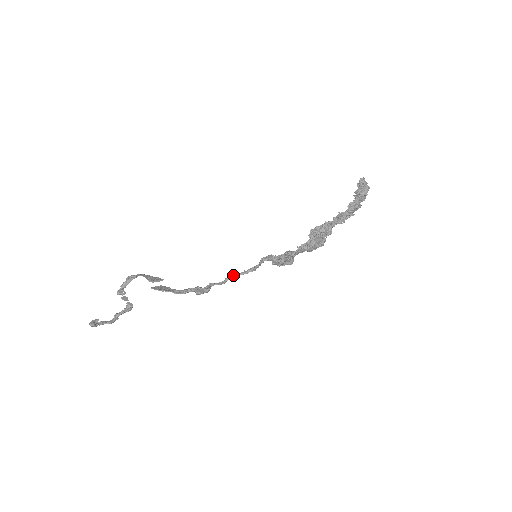
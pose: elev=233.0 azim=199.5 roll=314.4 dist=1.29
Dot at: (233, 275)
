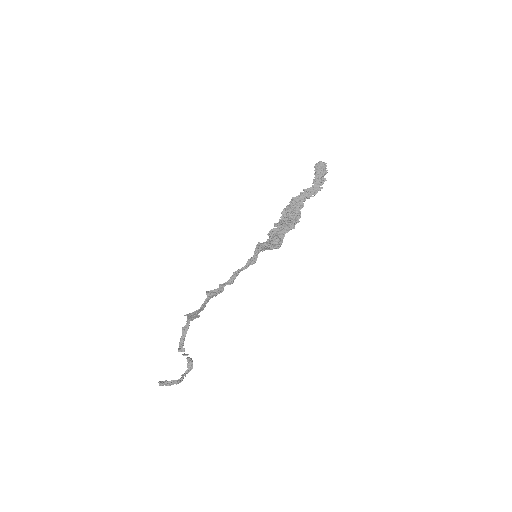
Dot at: (235, 272)
